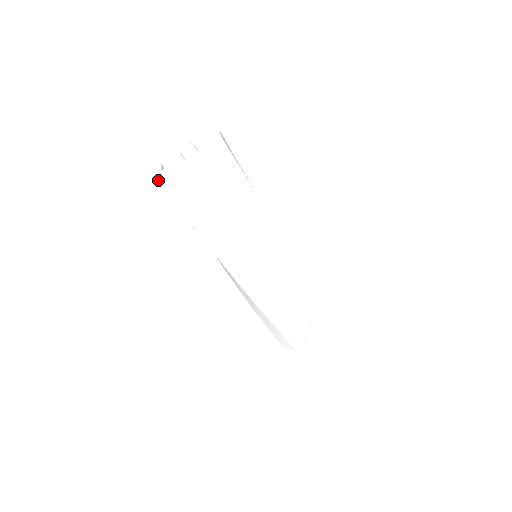
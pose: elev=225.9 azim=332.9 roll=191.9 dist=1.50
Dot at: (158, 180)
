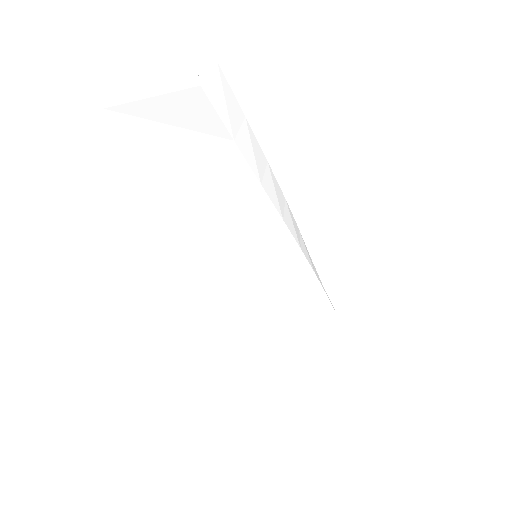
Dot at: (108, 113)
